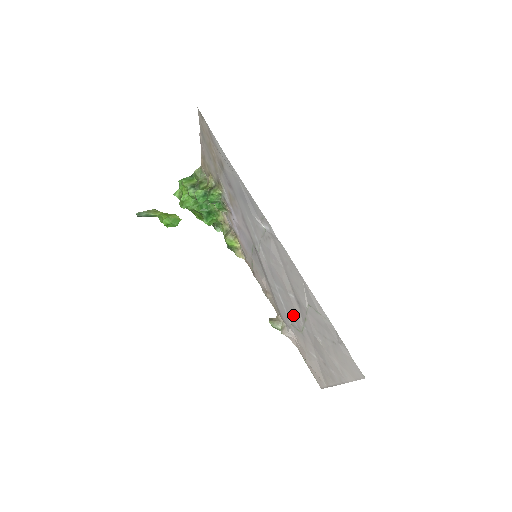
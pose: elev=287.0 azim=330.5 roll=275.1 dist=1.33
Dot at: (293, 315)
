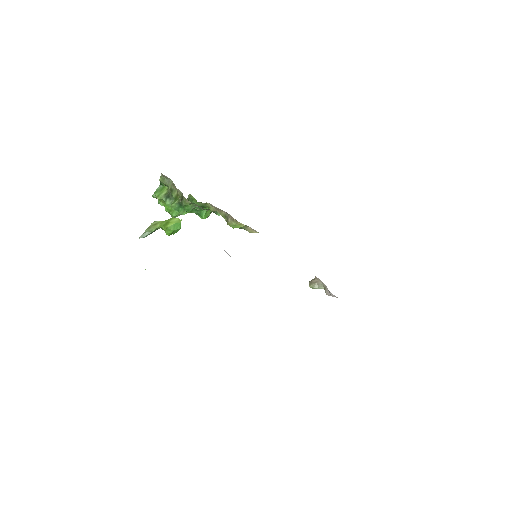
Dot at: occluded
